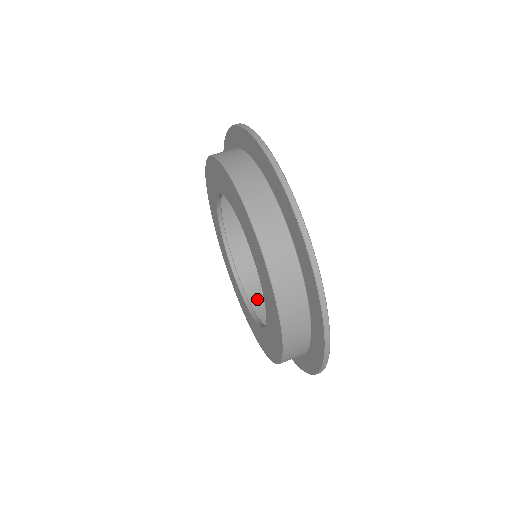
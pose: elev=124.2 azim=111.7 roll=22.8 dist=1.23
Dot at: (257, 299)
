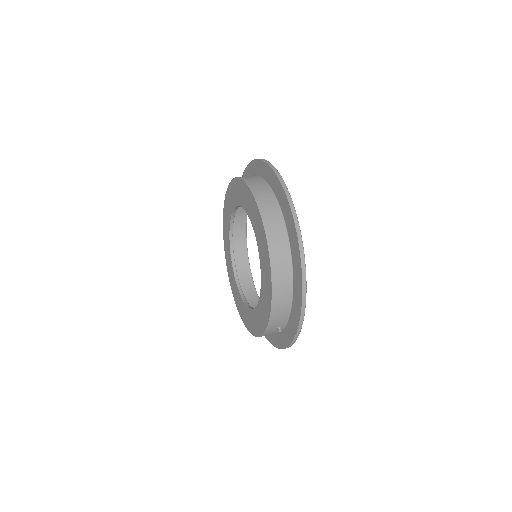
Dot at: occluded
